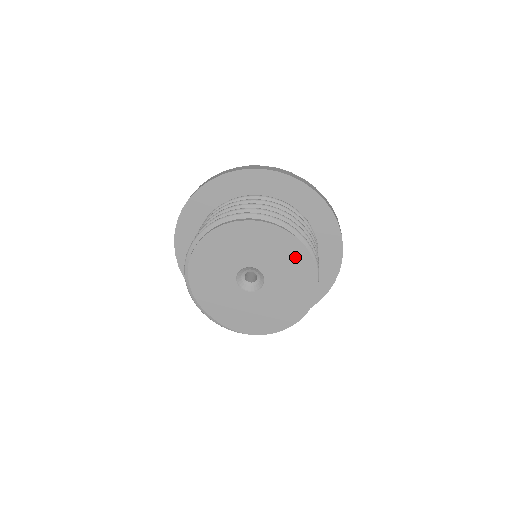
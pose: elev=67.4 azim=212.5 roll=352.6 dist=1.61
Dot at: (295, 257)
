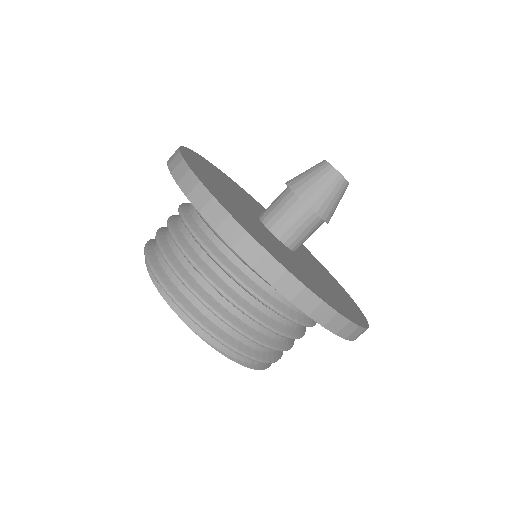
Dot at: occluded
